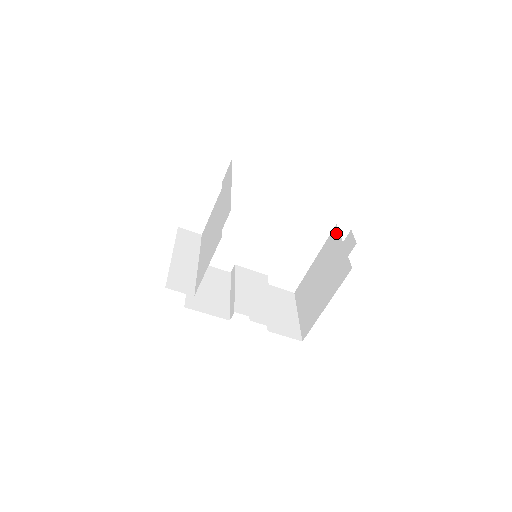
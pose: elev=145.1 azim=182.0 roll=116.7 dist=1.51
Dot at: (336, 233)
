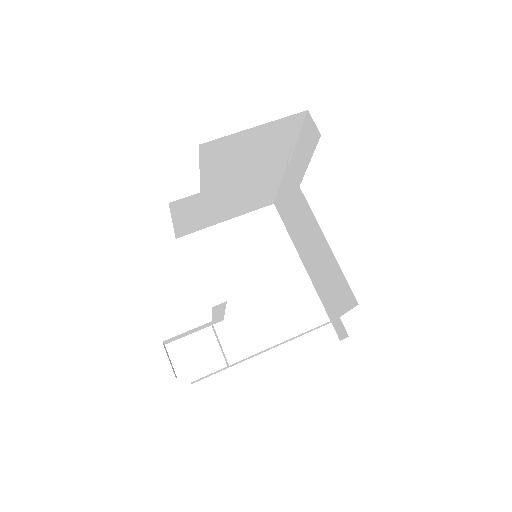
Dot at: (330, 322)
